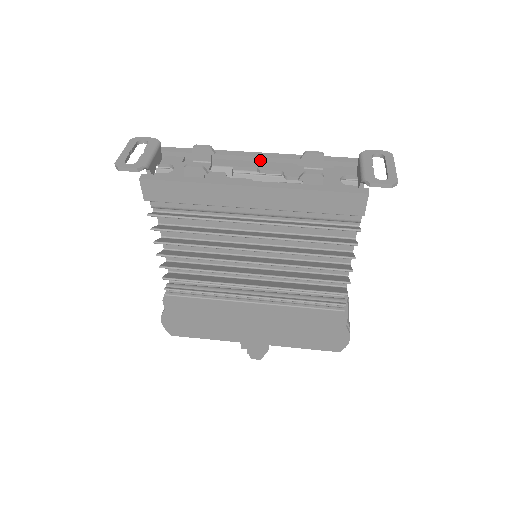
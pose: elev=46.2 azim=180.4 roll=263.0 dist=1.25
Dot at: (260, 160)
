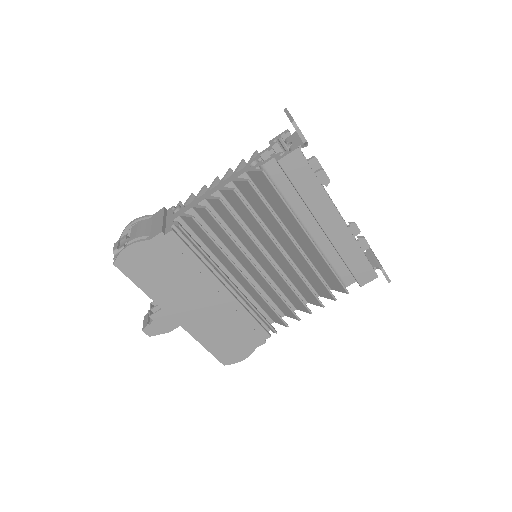
Dot at: occluded
